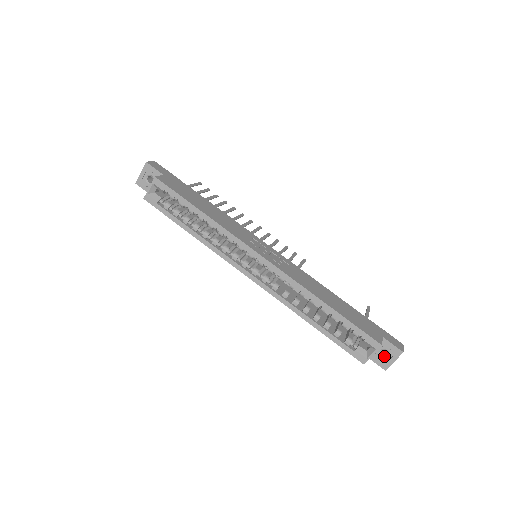
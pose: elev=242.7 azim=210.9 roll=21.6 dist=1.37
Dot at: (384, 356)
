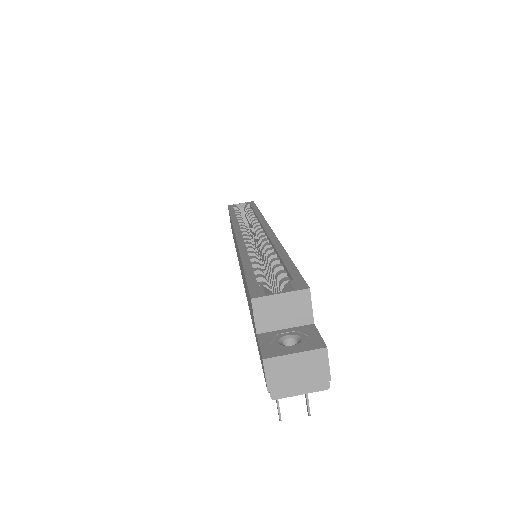
Dot at: (286, 346)
